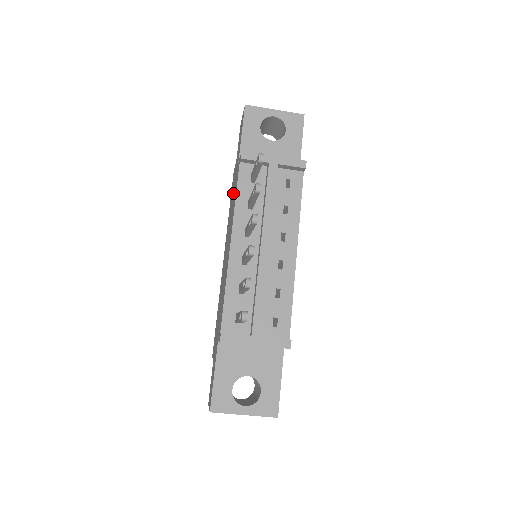
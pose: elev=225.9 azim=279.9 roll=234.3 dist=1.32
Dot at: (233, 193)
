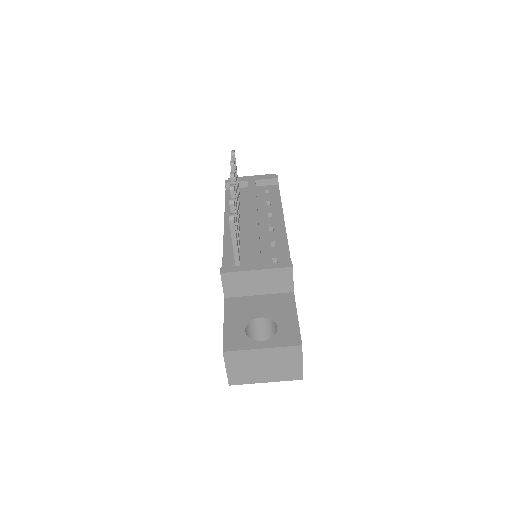
Dot at: occluded
